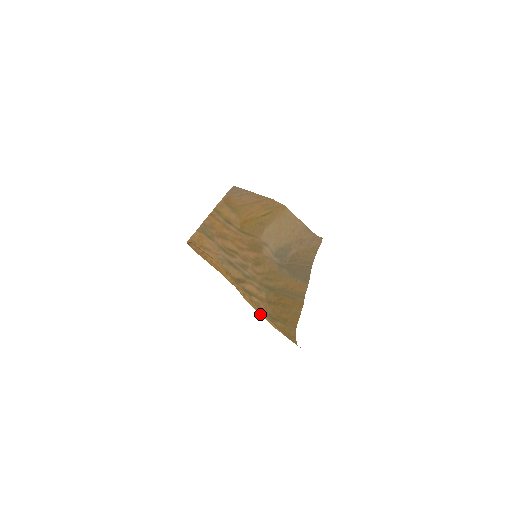
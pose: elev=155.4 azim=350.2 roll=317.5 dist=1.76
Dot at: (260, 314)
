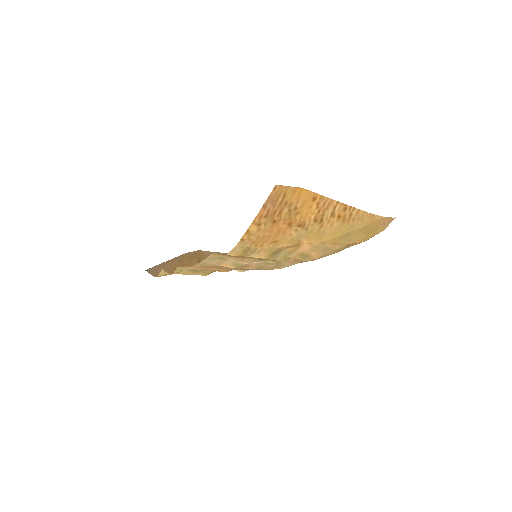
Dot at: (346, 231)
